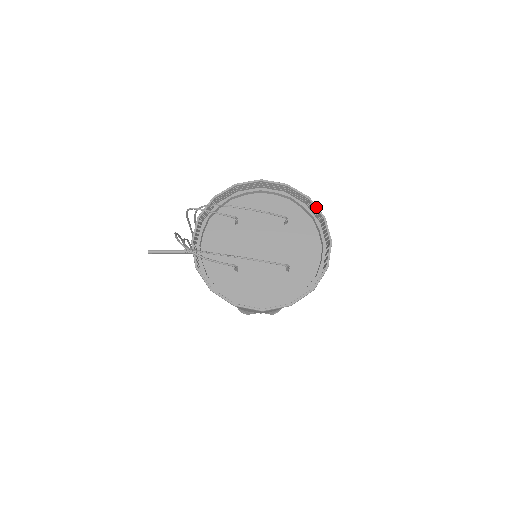
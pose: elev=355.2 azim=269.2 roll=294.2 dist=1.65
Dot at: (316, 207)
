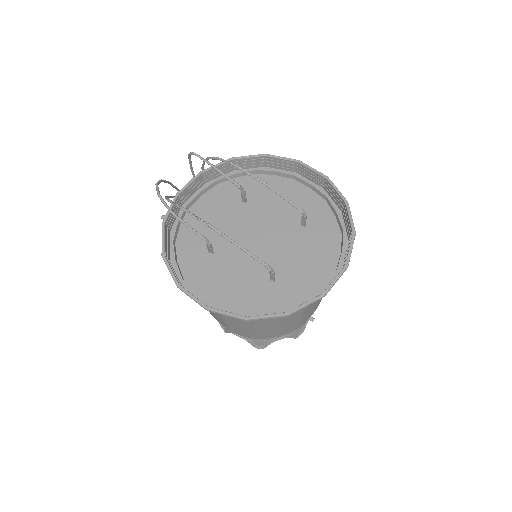
Dot at: (350, 216)
